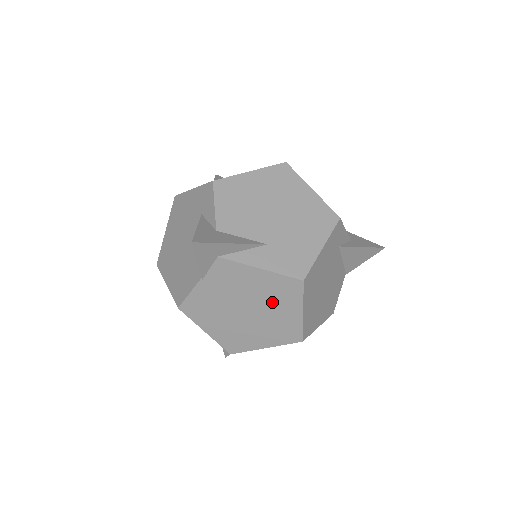
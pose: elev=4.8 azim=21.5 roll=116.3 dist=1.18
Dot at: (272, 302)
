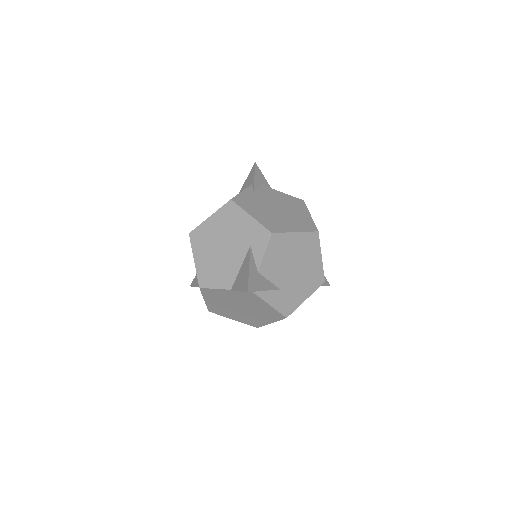
Dot at: (259, 313)
